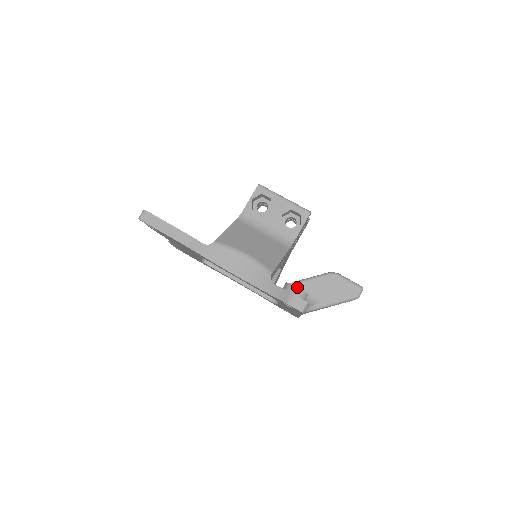
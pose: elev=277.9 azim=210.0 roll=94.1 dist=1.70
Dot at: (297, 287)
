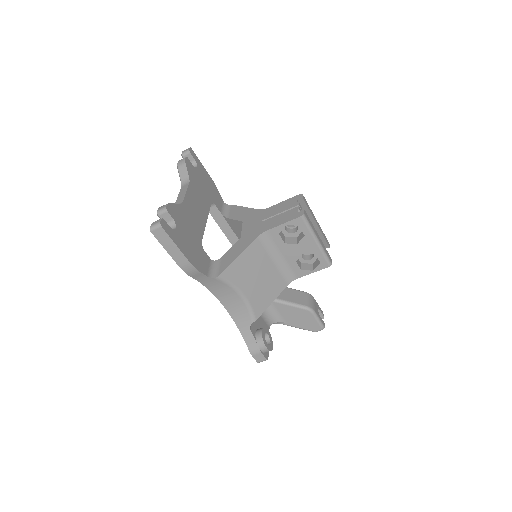
Dot at: (267, 348)
